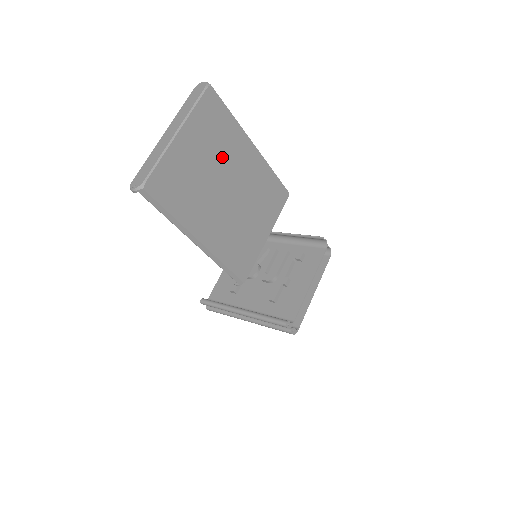
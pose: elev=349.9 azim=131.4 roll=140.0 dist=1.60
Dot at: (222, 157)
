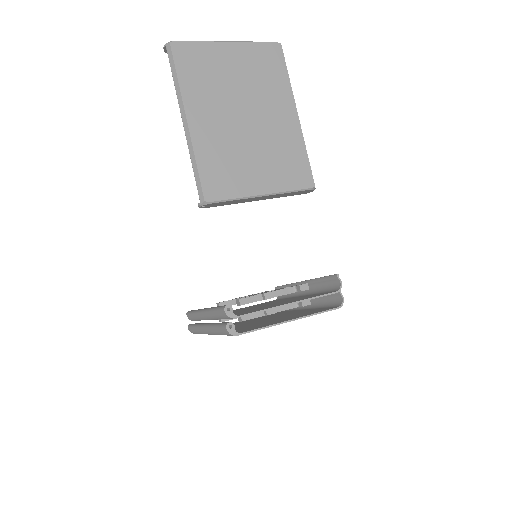
Dot at: (257, 91)
